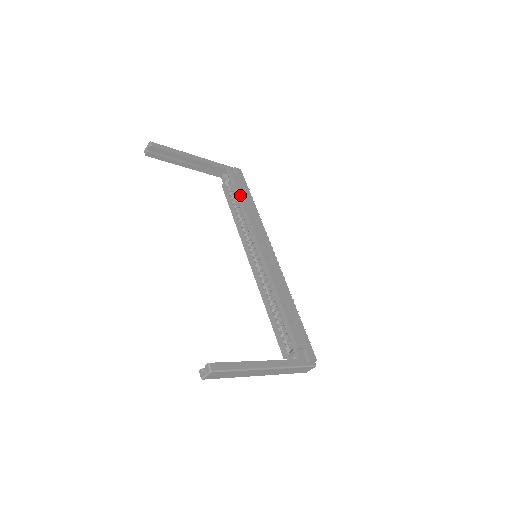
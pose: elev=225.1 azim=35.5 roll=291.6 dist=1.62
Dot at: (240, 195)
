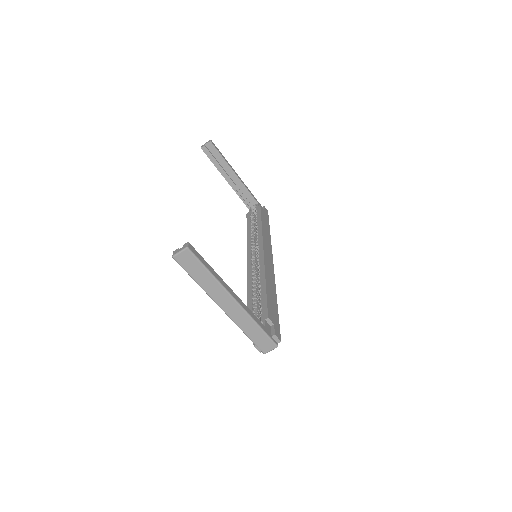
Dot at: (261, 217)
